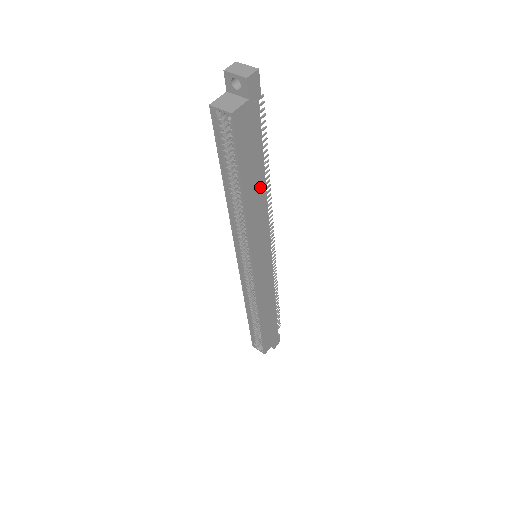
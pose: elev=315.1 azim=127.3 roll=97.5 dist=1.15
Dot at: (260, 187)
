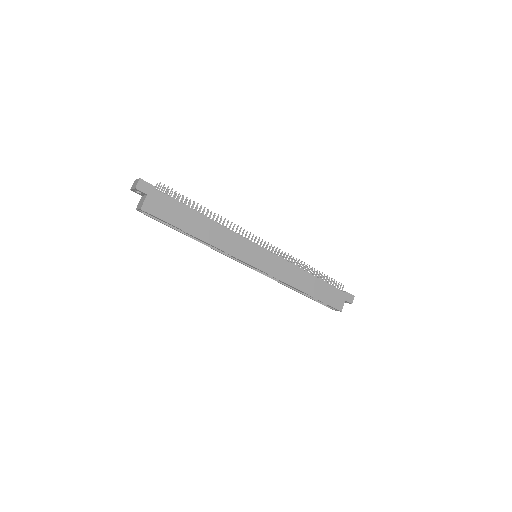
Dot at: (206, 223)
